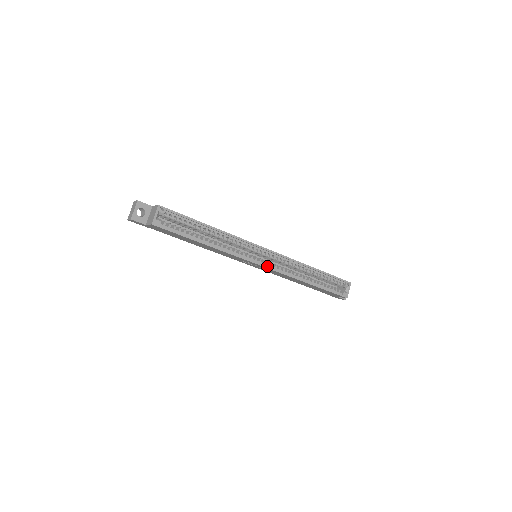
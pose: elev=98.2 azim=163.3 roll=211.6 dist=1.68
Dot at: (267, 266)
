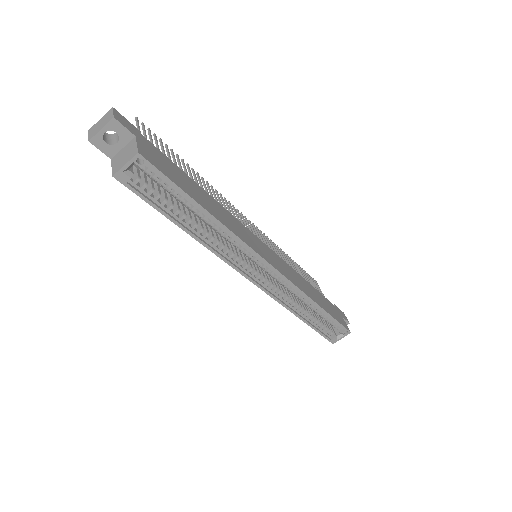
Dot at: (258, 284)
